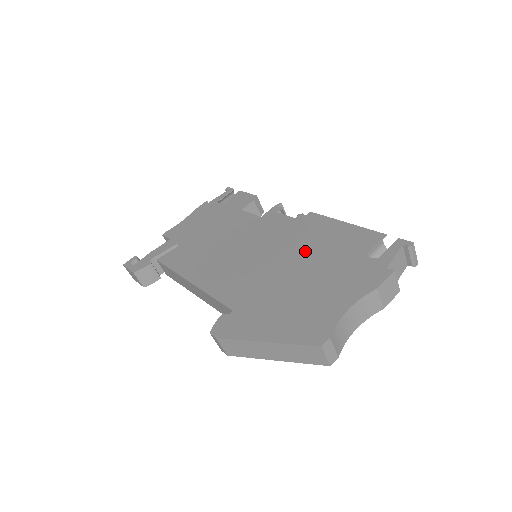
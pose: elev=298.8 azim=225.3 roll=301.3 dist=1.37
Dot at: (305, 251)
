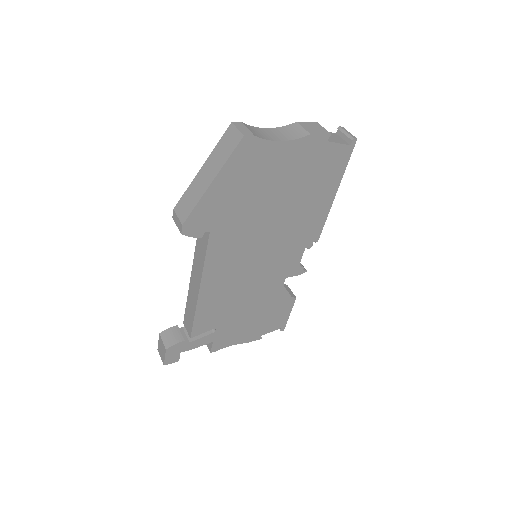
Dot at: occluded
